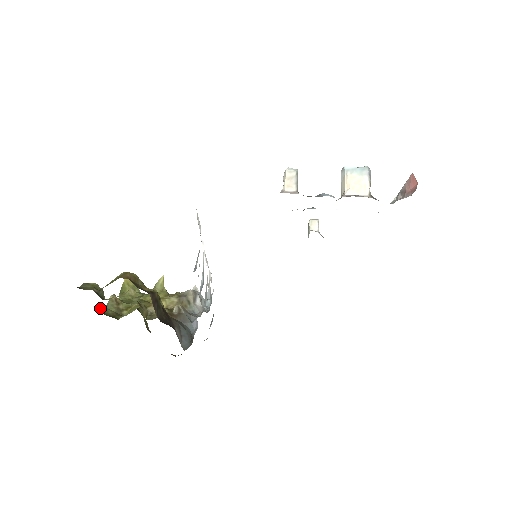
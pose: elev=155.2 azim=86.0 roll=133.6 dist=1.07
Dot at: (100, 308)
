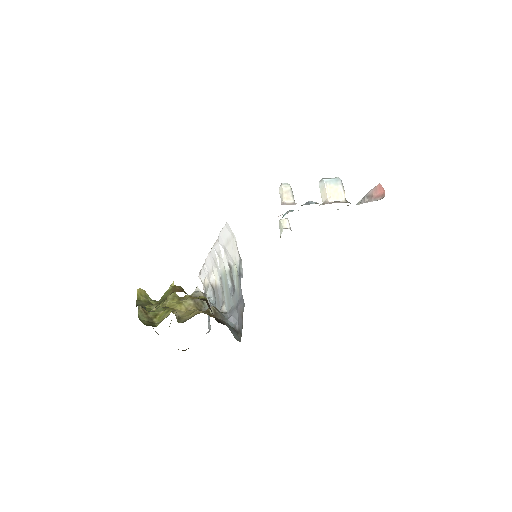
Dot at: occluded
